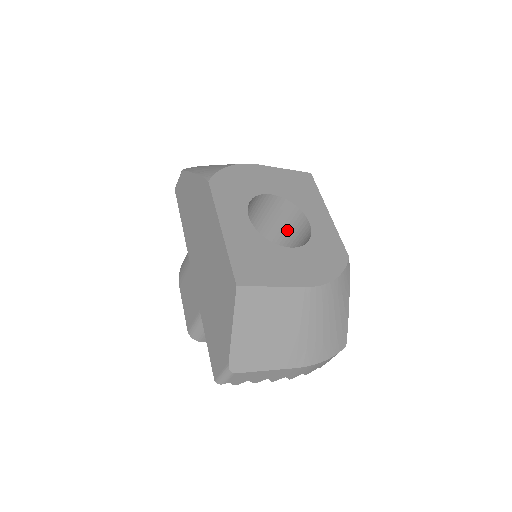
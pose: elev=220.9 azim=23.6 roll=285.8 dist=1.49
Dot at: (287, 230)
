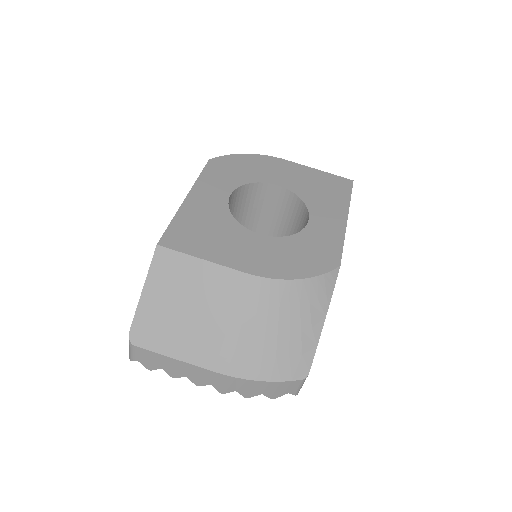
Dot at: occluded
